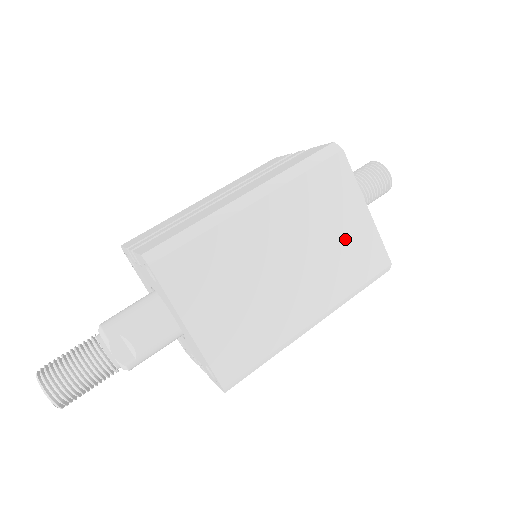
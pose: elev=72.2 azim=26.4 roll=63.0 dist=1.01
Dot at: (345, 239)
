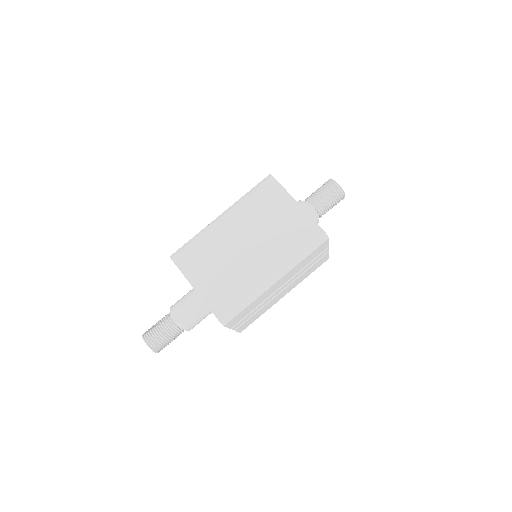
Dot at: (285, 224)
